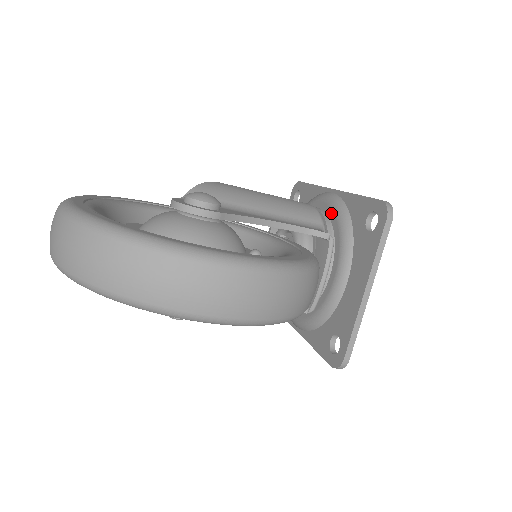
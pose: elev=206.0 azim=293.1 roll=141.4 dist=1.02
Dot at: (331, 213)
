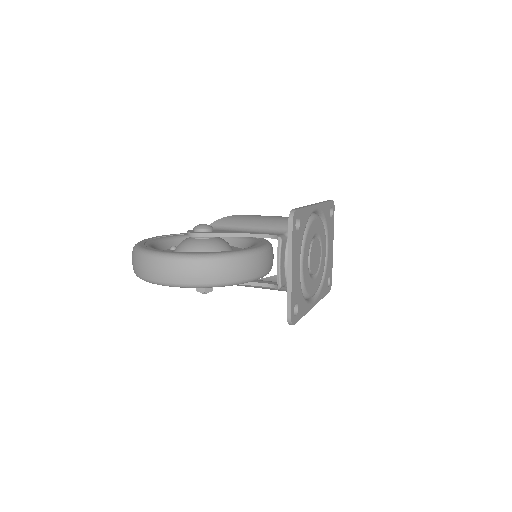
Dot at: occluded
